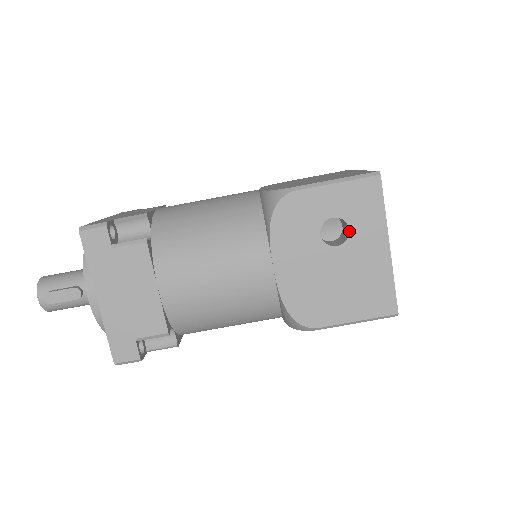
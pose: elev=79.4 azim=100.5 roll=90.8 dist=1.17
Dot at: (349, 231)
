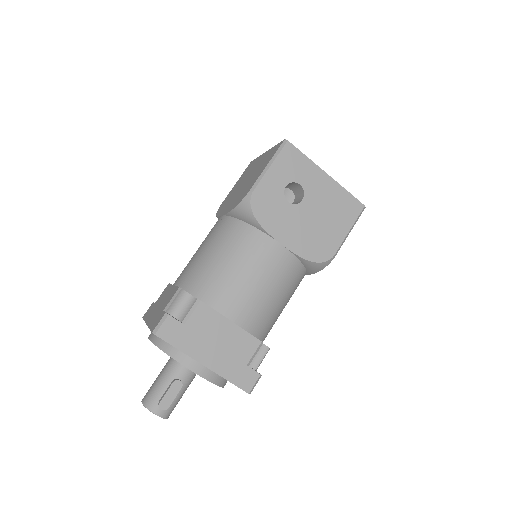
Dot at: (301, 186)
